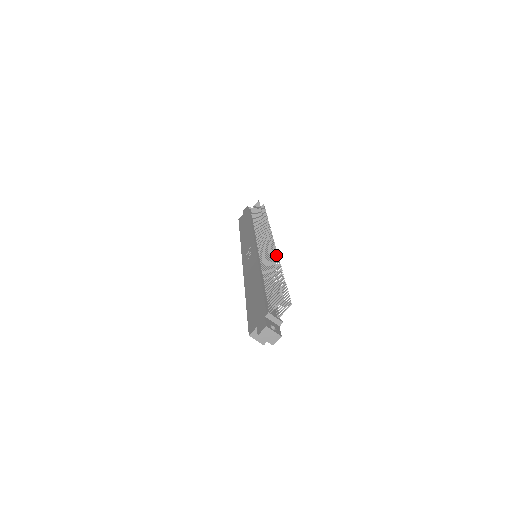
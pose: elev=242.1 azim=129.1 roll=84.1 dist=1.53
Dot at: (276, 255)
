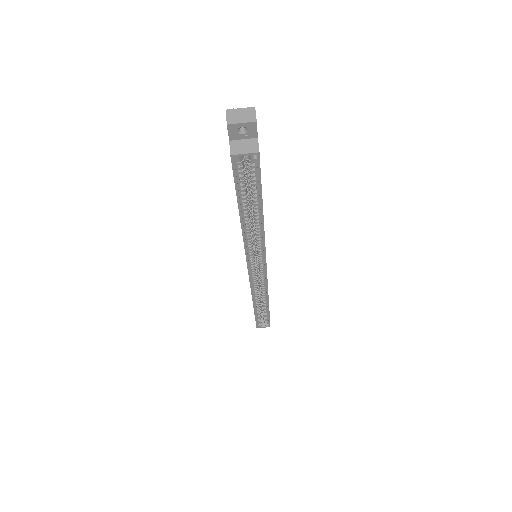
Dot at: occluded
